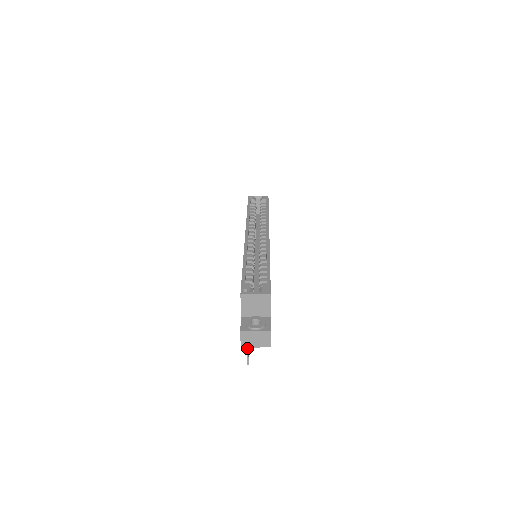
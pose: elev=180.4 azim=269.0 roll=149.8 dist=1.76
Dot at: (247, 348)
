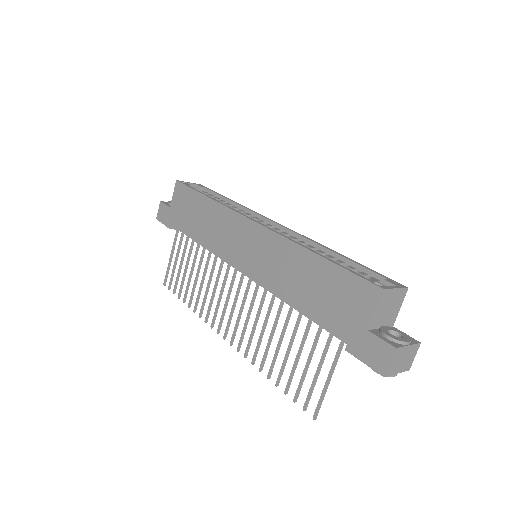
Dot at: (326, 389)
